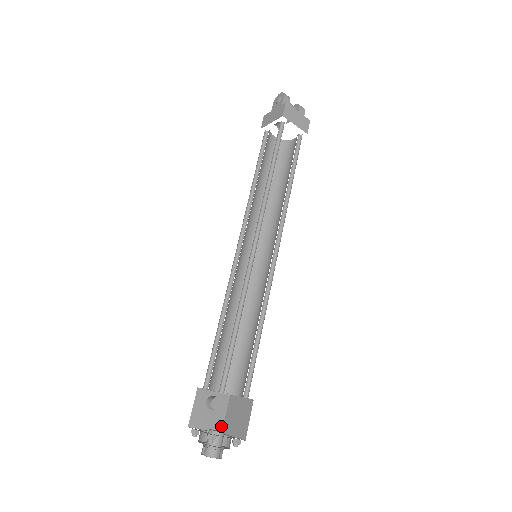
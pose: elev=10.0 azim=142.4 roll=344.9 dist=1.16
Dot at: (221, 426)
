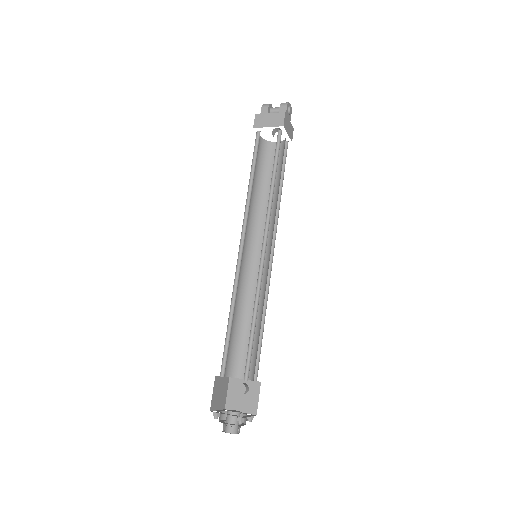
Dot at: (255, 409)
